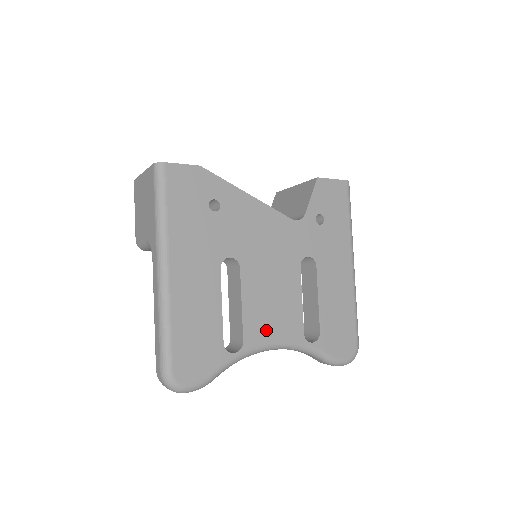
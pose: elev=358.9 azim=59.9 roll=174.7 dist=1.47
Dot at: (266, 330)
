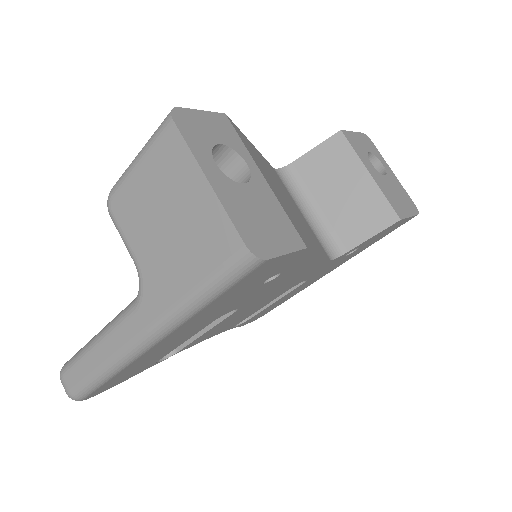
Dot at: (207, 337)
